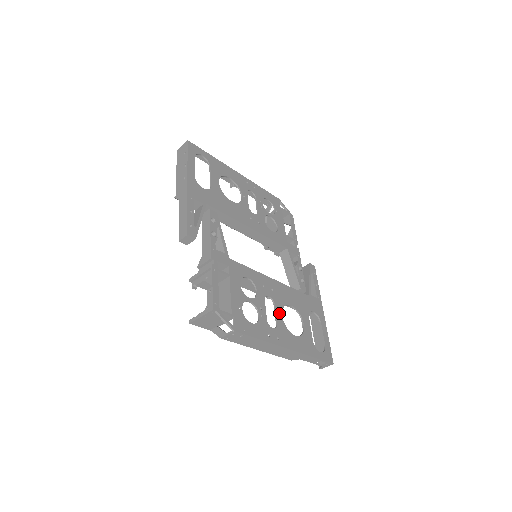
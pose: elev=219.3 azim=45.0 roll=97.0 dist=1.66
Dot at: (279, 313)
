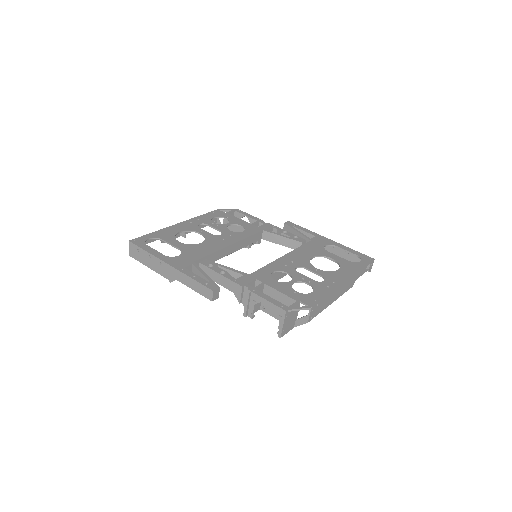
Dot at: (314, 269)
